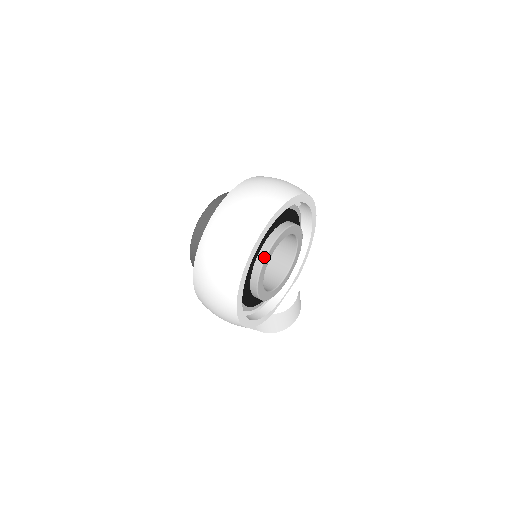
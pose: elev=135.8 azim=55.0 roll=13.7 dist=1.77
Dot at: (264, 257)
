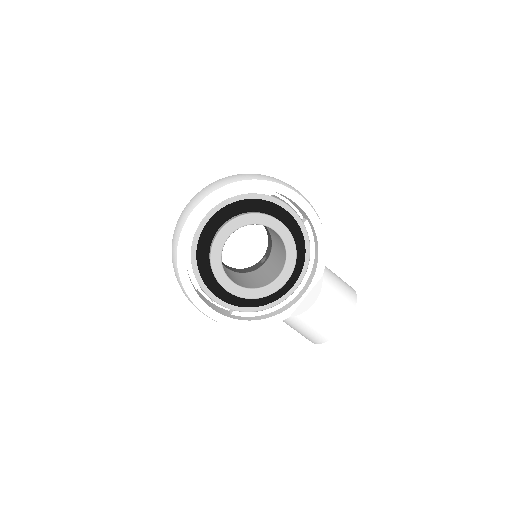
Dot at: (210, 251)
